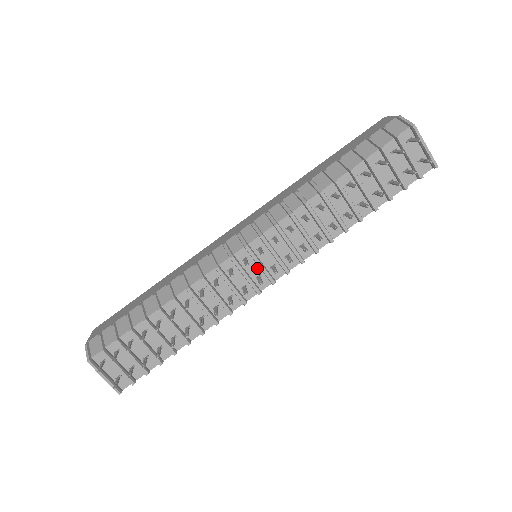
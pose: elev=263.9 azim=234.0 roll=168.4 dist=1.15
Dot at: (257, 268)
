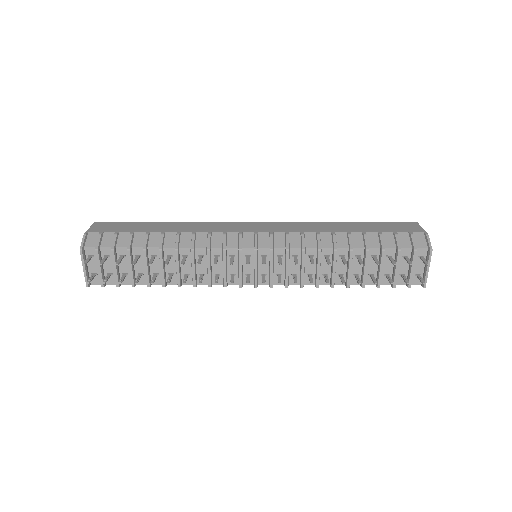
Dot at: (252, 268)
